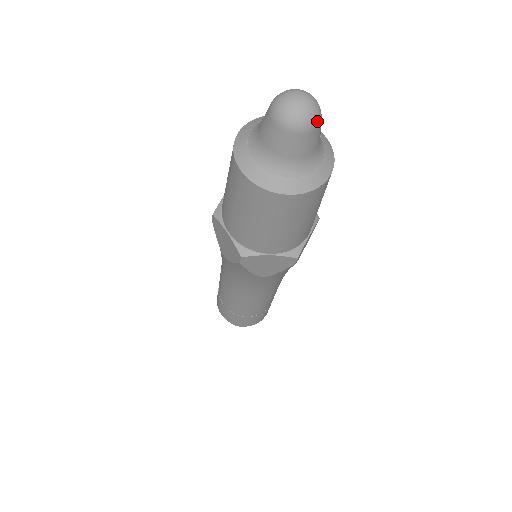
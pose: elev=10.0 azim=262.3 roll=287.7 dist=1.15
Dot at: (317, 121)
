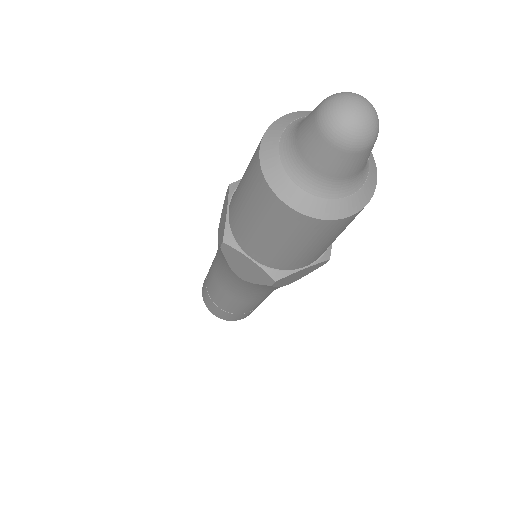
Dot at: (378, 129)
